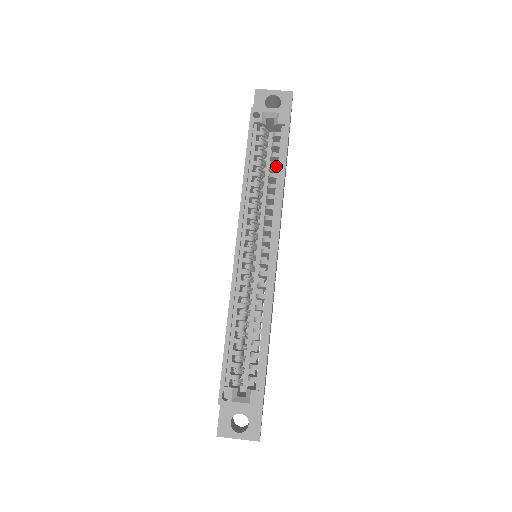
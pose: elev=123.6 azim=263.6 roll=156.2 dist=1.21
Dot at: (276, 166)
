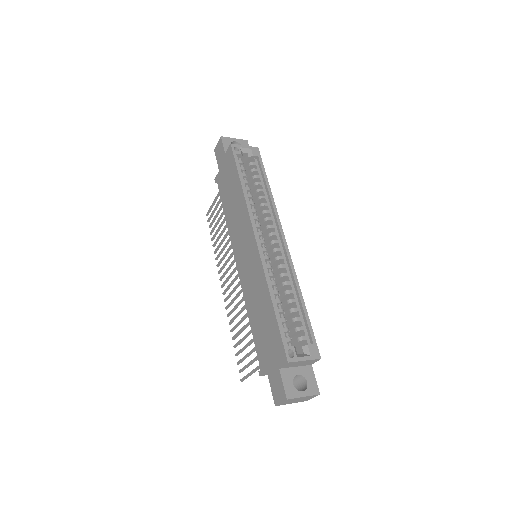
Dot at: (261, 184)
